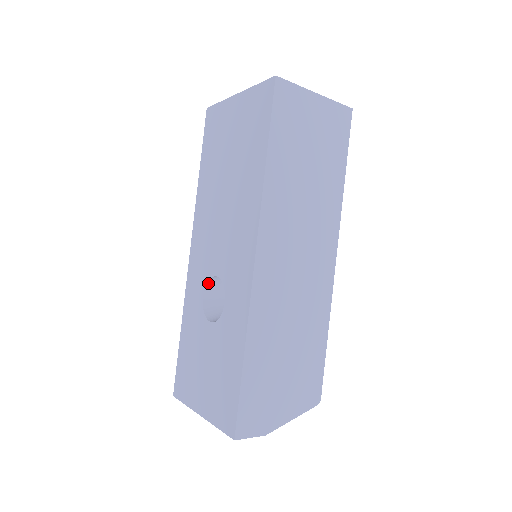
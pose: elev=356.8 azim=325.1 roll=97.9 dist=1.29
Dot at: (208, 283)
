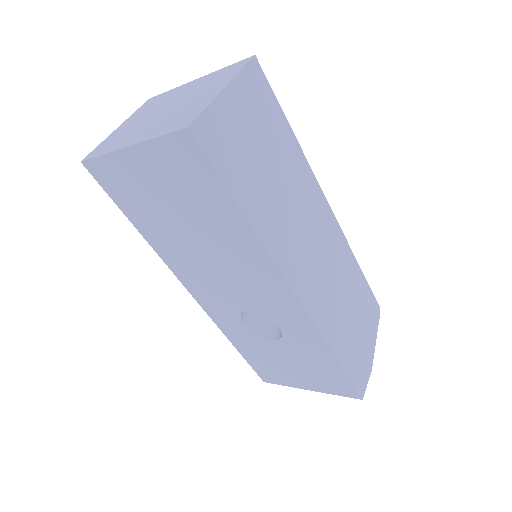
Dot at: (240, 314)
